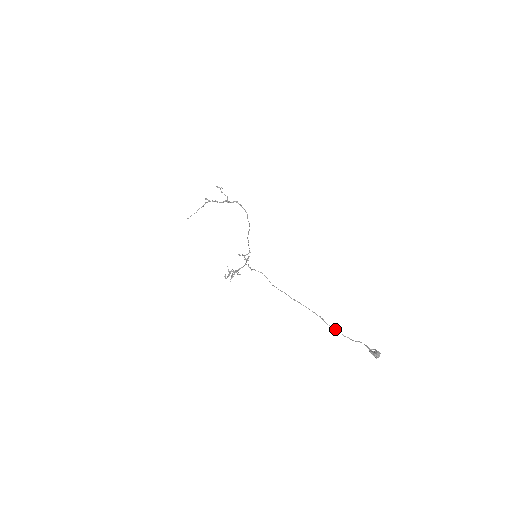
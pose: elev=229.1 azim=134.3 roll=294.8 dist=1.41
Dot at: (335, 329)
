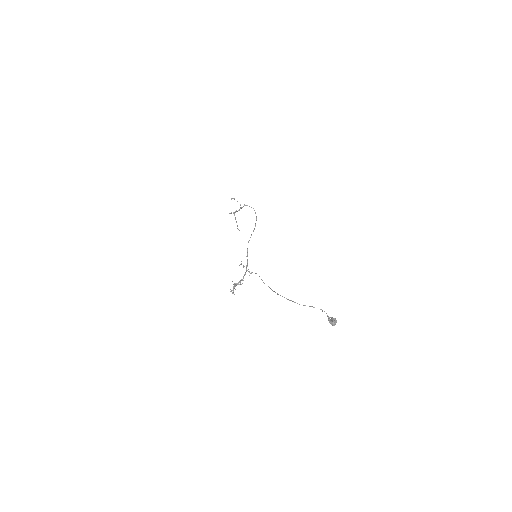
Dot at: occluded
